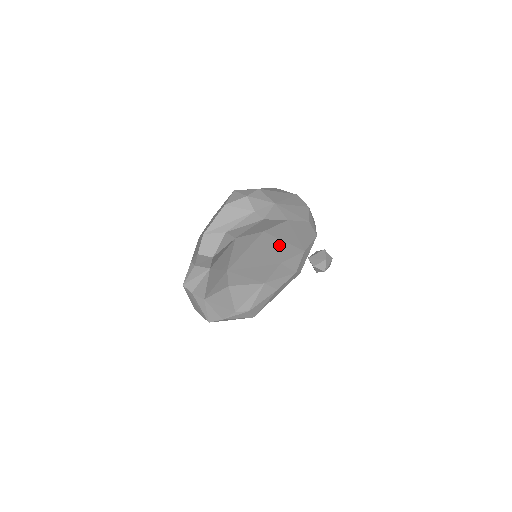
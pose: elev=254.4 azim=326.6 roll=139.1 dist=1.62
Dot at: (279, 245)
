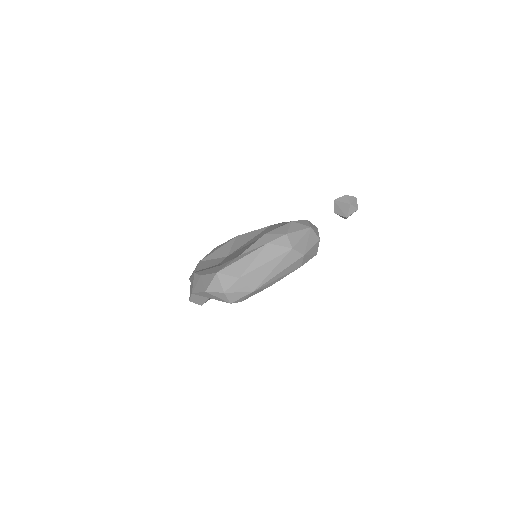
Dot at: occluded
